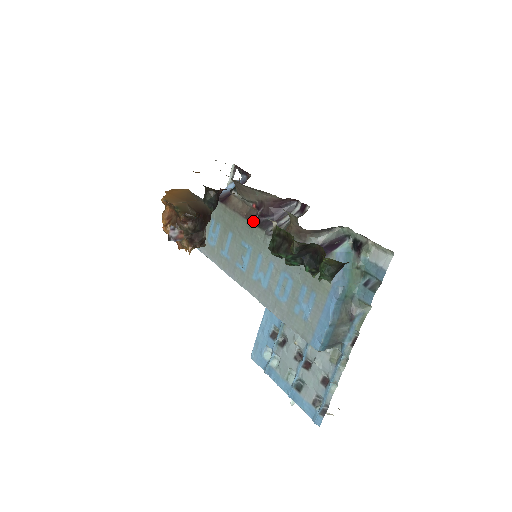
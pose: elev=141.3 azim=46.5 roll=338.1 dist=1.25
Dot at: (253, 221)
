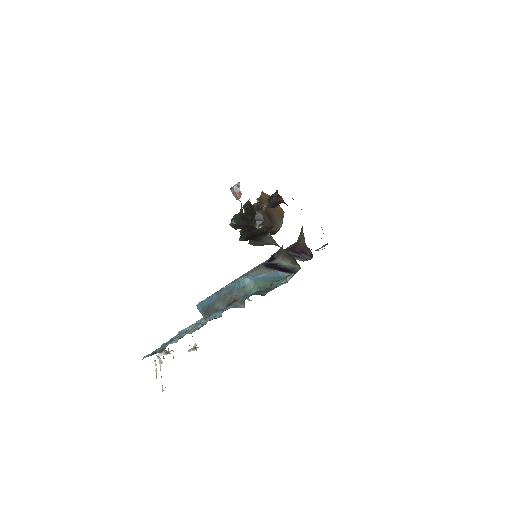
Dot at: occluded
